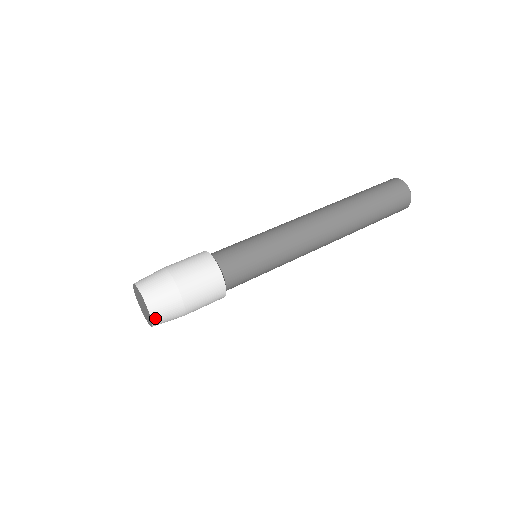
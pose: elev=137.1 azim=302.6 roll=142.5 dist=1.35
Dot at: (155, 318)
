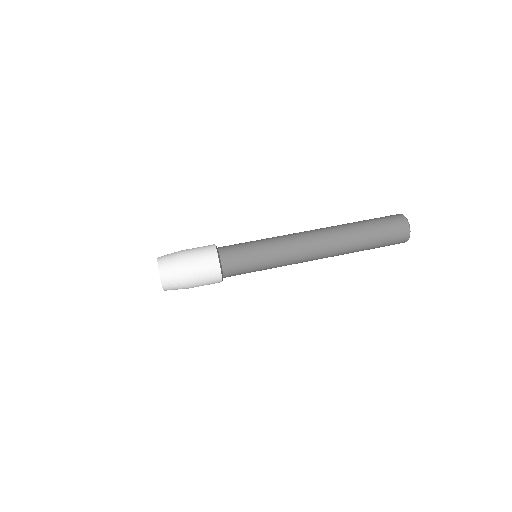
Dot at: (164, 284)
